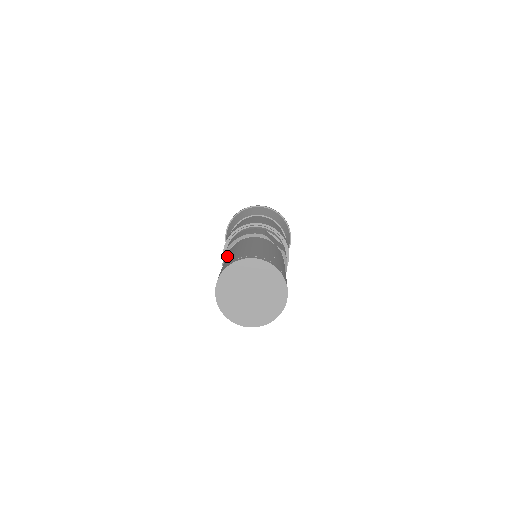
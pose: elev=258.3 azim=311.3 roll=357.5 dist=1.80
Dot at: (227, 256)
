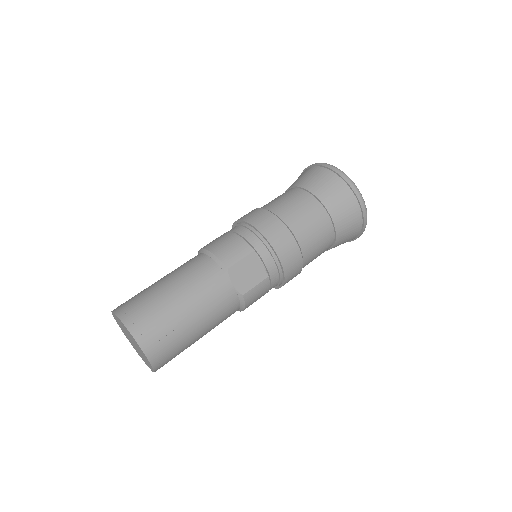
Dot at: (171, 272)
